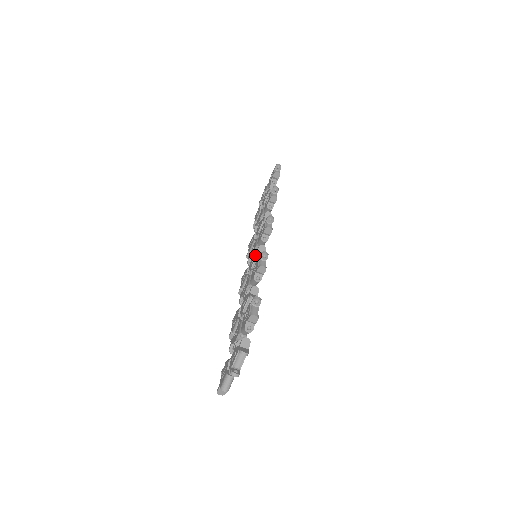
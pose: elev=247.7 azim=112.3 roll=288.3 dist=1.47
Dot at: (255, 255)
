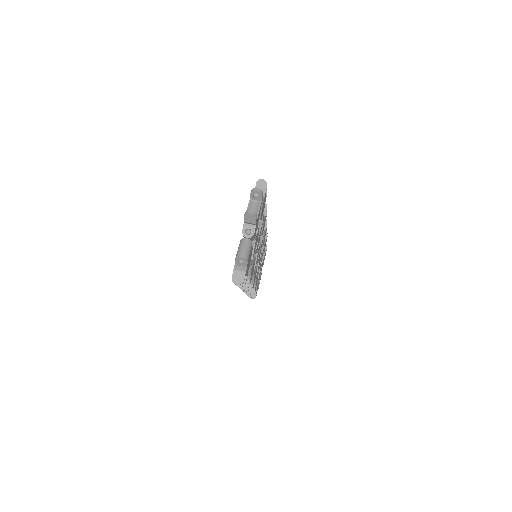
Dot at: occluded
